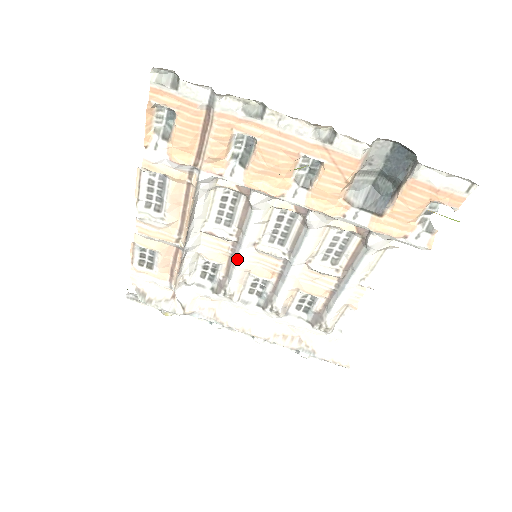
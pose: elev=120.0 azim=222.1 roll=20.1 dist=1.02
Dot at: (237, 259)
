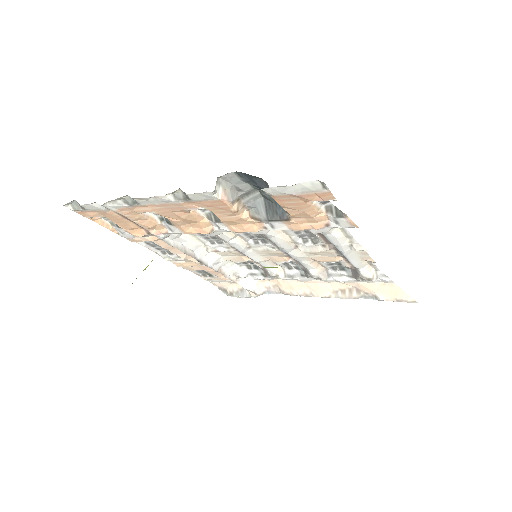
Dot at: occluded
